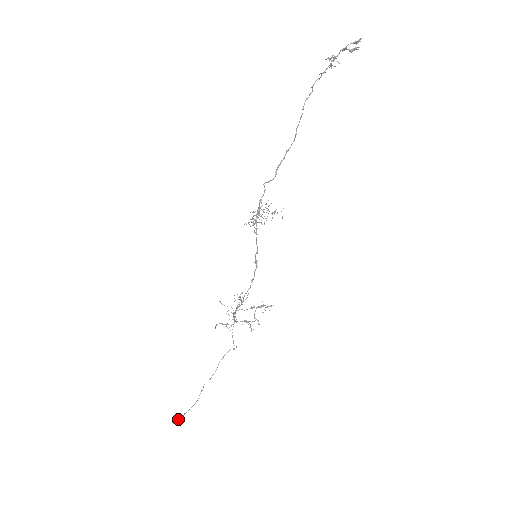
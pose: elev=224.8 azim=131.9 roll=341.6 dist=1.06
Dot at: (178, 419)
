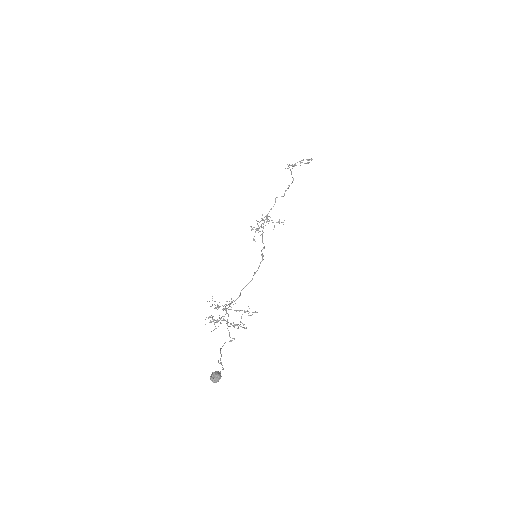
Dot at: (219, 372)
